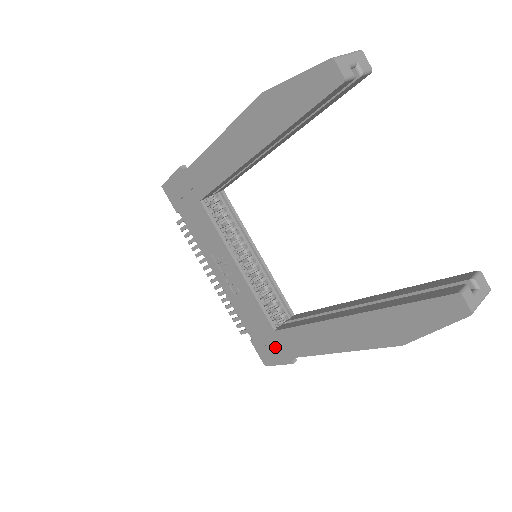
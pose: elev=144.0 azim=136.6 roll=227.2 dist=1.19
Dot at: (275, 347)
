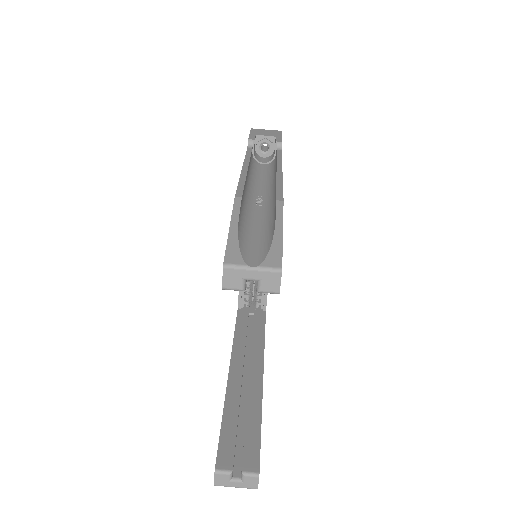
Dot at: occluded
